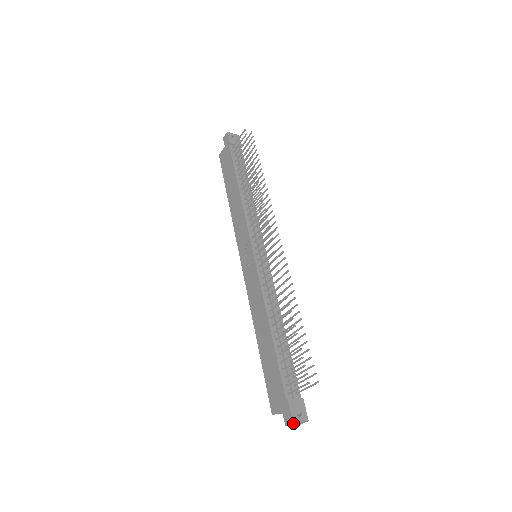
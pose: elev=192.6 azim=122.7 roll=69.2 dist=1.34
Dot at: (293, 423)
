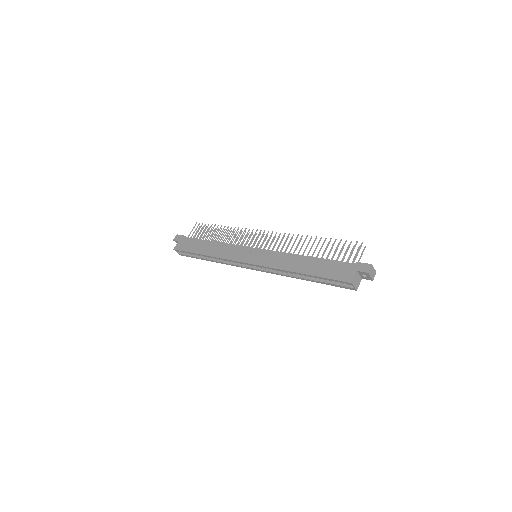
Dot at: (371, 269)
